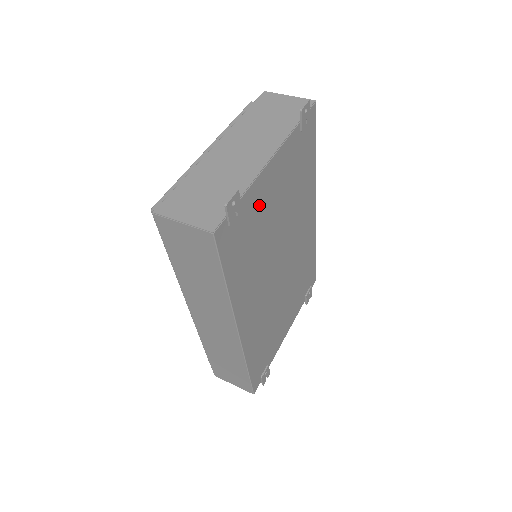
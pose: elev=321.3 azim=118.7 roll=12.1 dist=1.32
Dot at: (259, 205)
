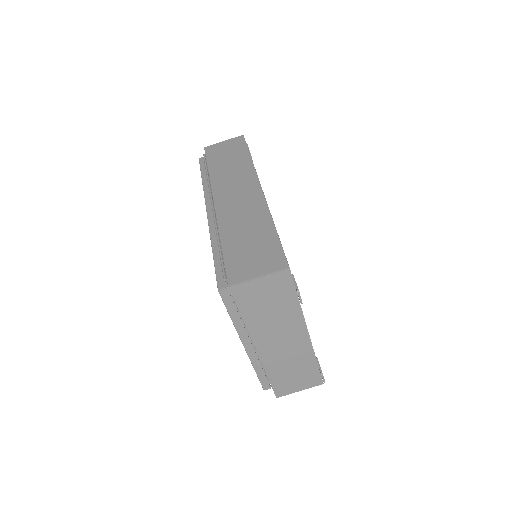
Dot at: occluded
